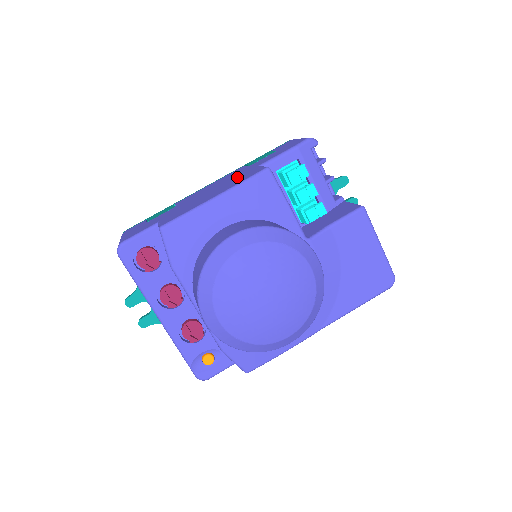
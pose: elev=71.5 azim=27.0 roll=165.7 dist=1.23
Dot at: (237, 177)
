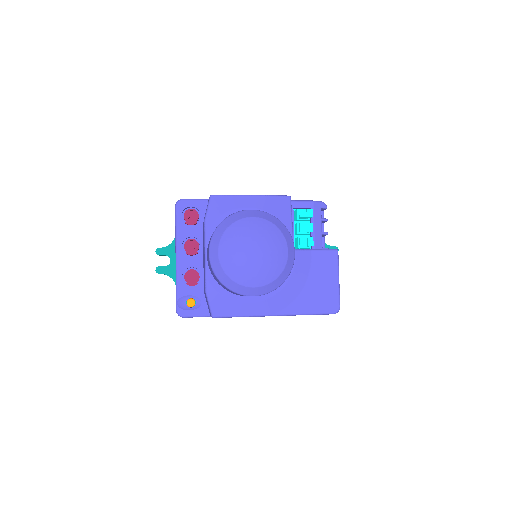
Dot at: occluded
